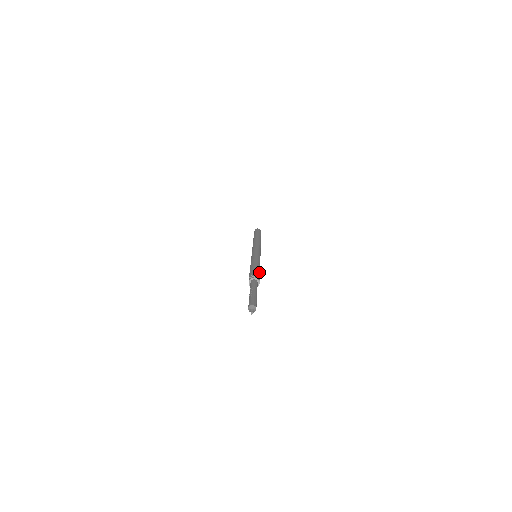
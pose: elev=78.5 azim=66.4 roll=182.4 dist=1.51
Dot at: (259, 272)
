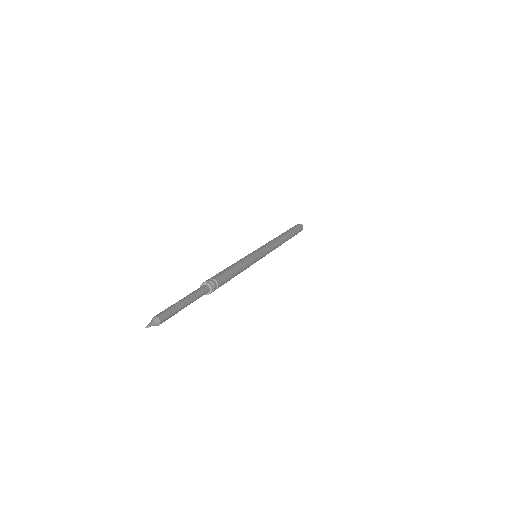
Dot at: (227, 281)
